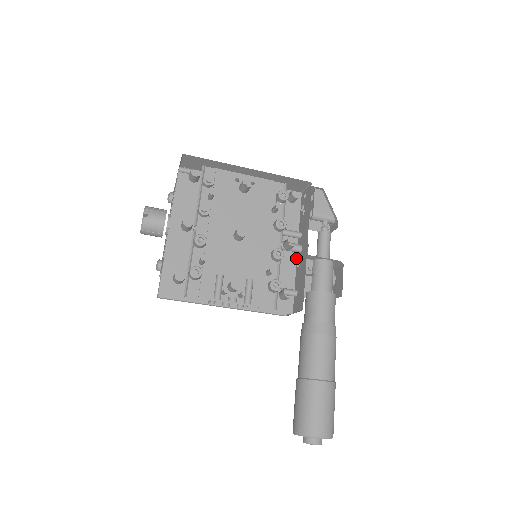
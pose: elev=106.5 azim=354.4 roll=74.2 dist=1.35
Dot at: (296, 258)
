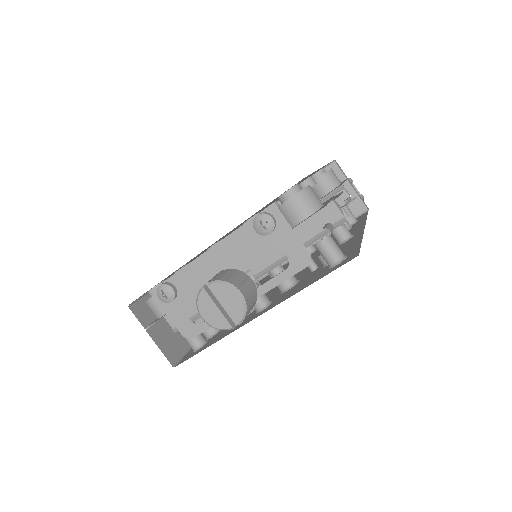
Dot at: occluded
